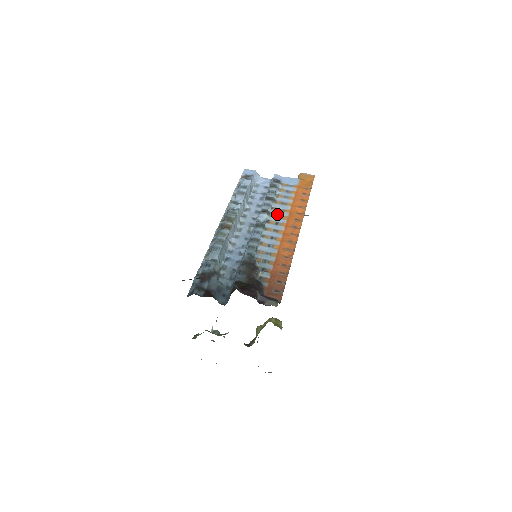
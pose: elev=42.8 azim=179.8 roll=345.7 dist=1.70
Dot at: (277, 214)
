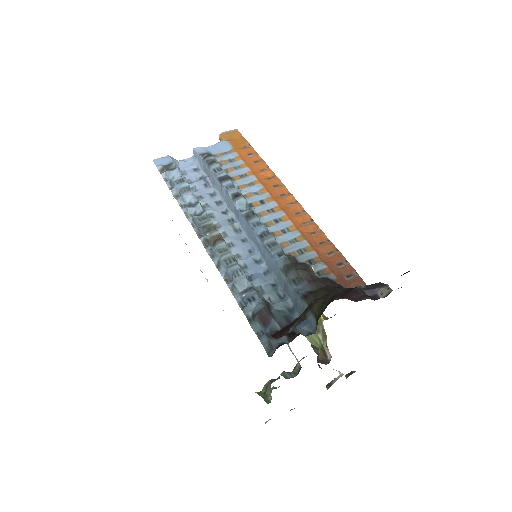
Dot at: (250, 192)
